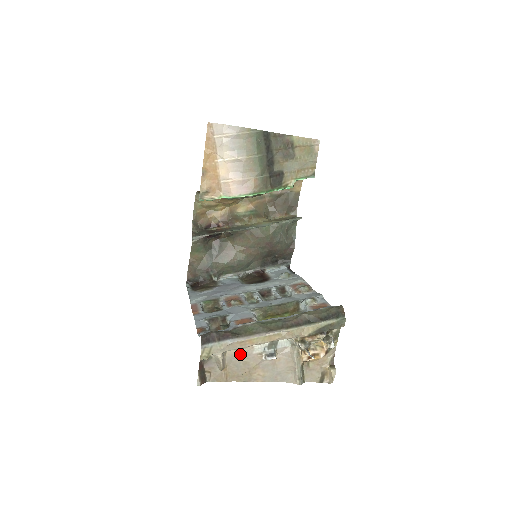
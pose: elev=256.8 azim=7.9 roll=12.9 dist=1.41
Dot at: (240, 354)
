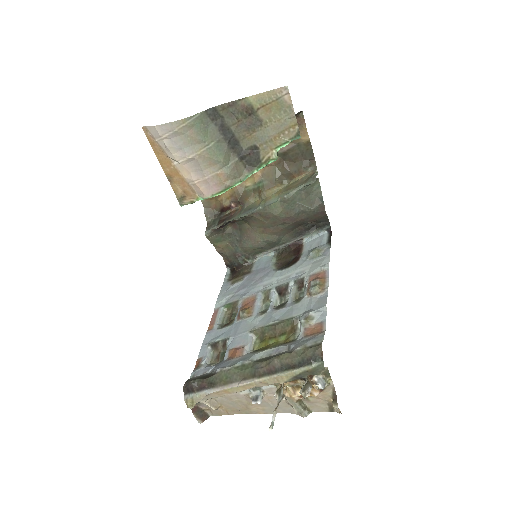
Dot at: (228, 396)
